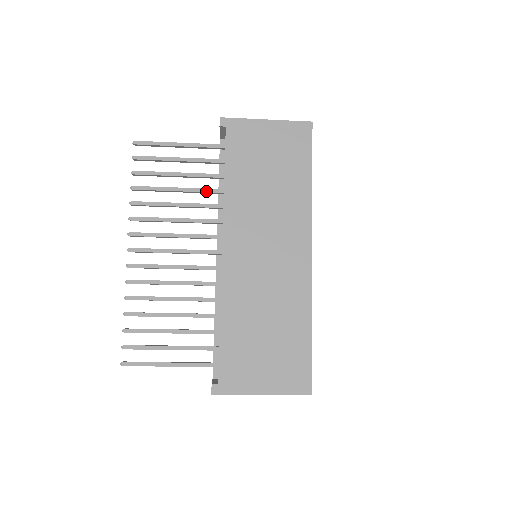
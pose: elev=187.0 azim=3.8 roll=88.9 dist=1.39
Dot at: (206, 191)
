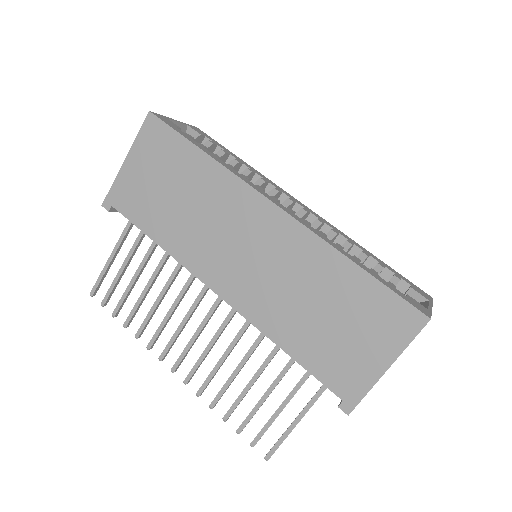
Dot at: (161, 264)
